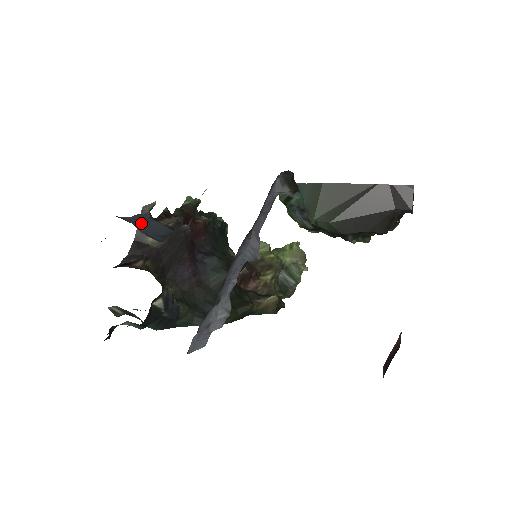
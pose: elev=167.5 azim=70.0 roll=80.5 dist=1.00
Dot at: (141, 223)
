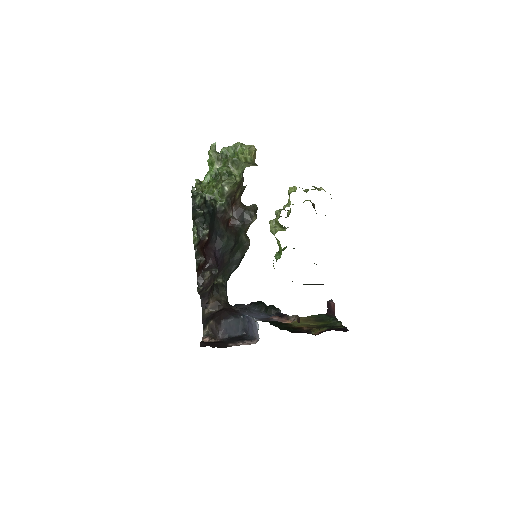
Dot at: (229, 330)
